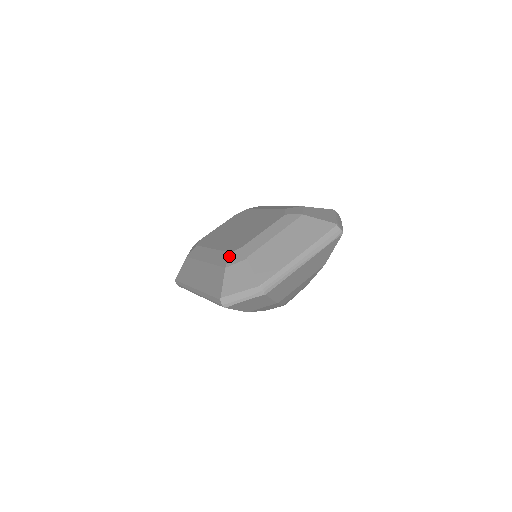
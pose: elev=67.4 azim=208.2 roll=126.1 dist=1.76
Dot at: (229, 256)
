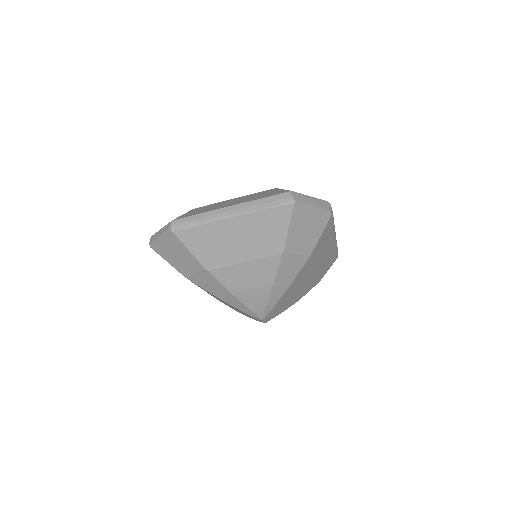
Dot at: occluded
